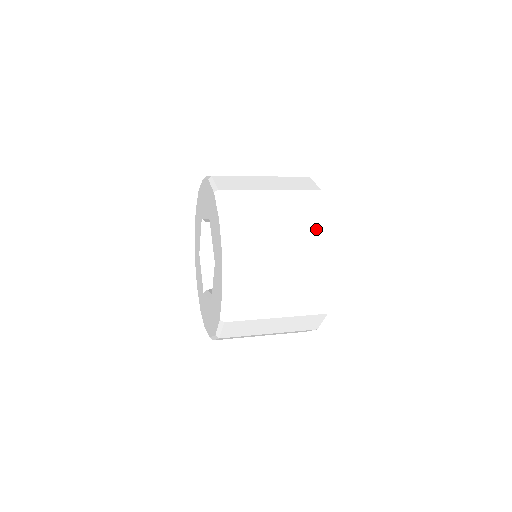
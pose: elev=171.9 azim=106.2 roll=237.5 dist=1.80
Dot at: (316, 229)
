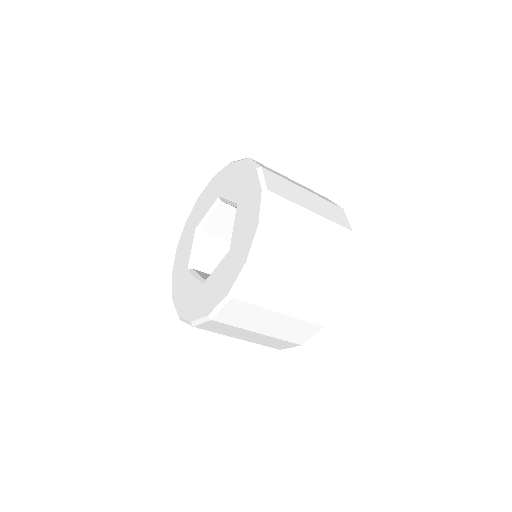
Dot at: occluded
